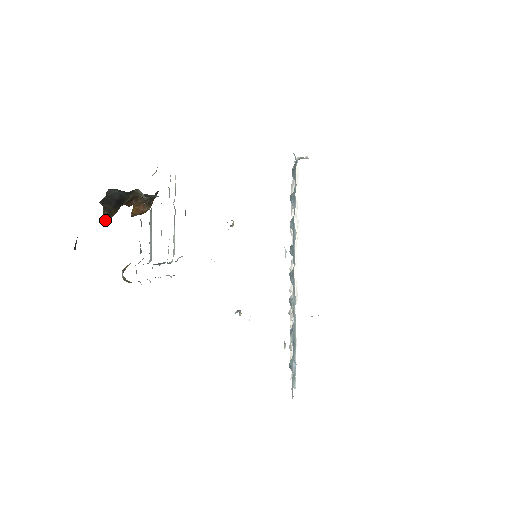
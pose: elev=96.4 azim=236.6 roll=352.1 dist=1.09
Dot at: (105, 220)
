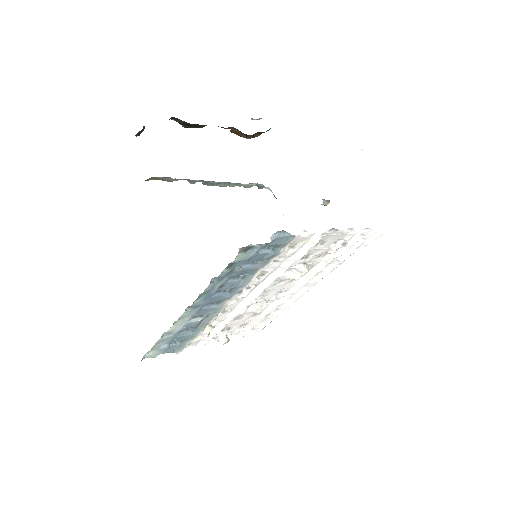
Dot at: (185, 127)
